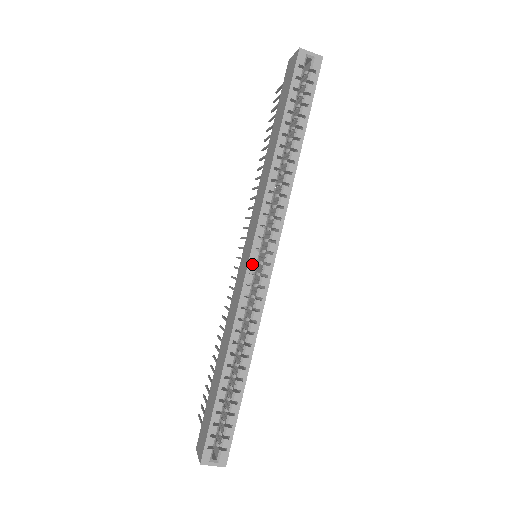
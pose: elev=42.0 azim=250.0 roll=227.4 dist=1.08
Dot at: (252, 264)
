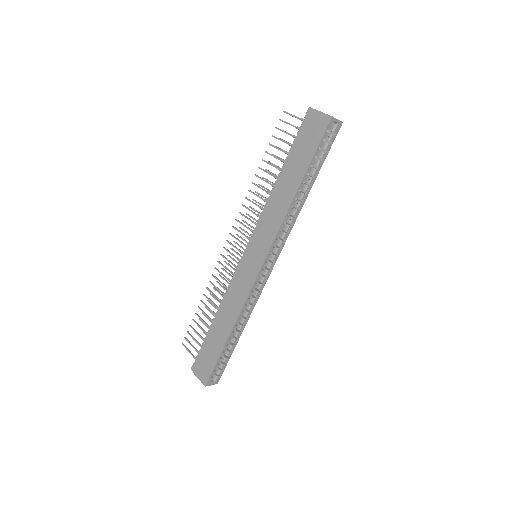
Dot at: (261, 271)
